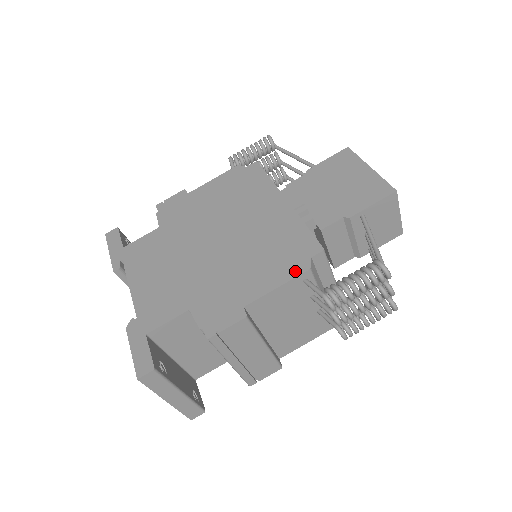
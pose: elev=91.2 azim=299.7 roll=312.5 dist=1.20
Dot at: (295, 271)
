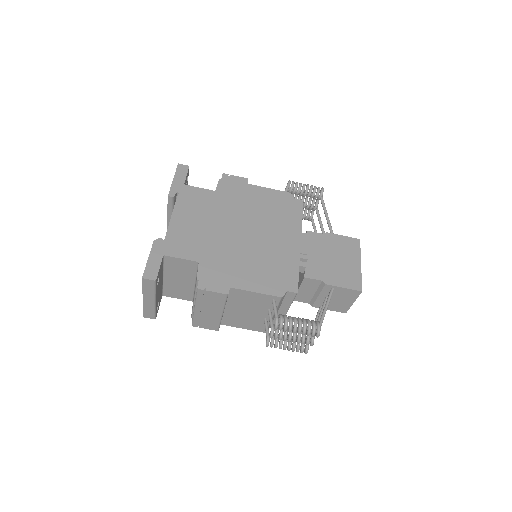
Dot at: (273, 291)
